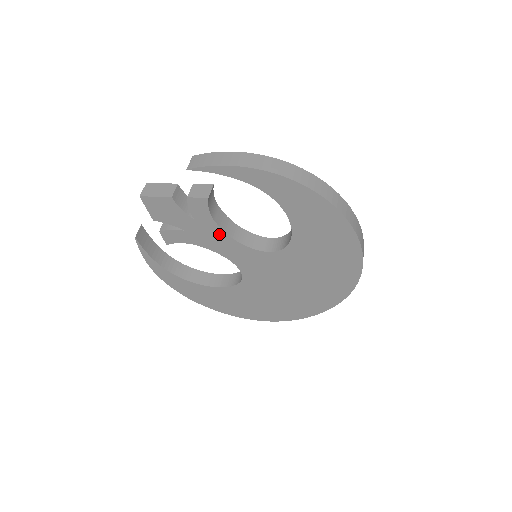
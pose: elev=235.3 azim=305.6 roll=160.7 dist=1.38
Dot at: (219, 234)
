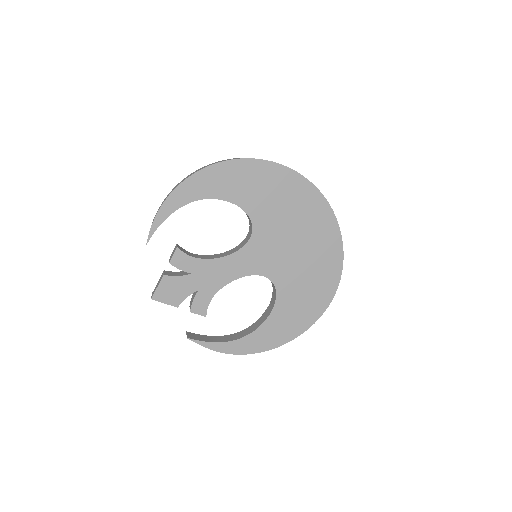
Dot at: (214, 265)
